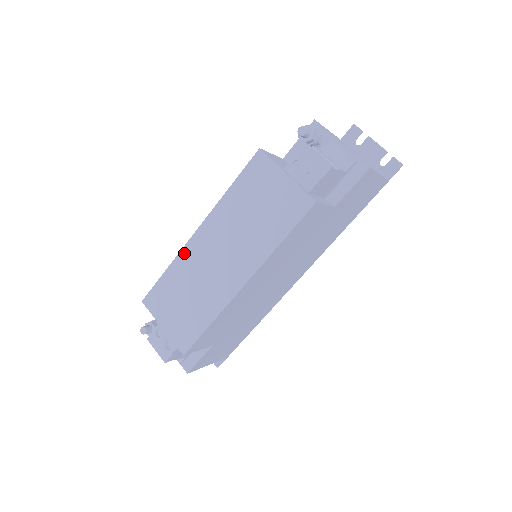
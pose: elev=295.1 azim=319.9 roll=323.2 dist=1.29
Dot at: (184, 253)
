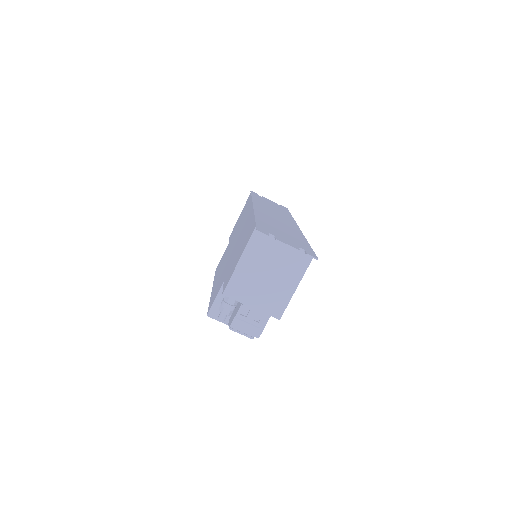
Dot at: occluded
